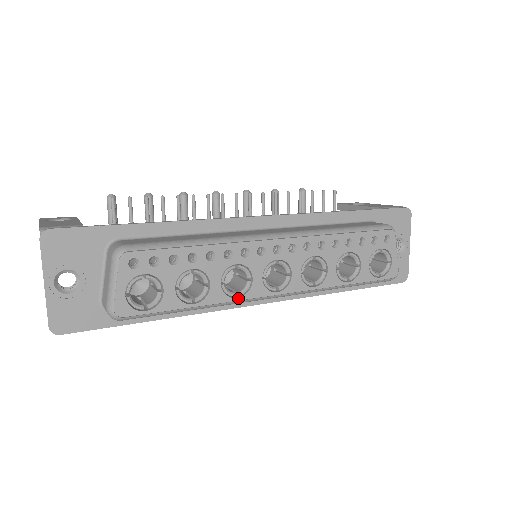
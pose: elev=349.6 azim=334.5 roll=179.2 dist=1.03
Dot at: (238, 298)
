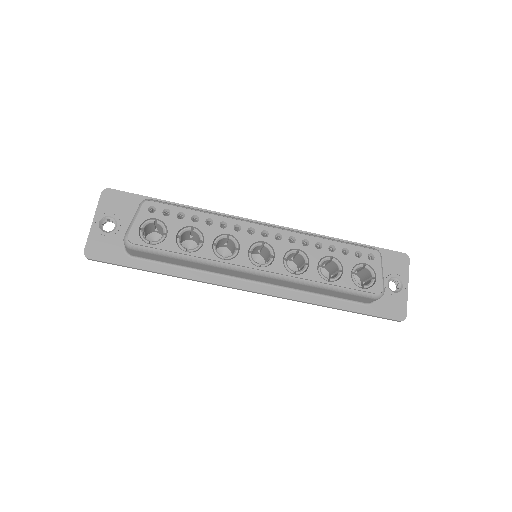
Dot at: (224, 260)
